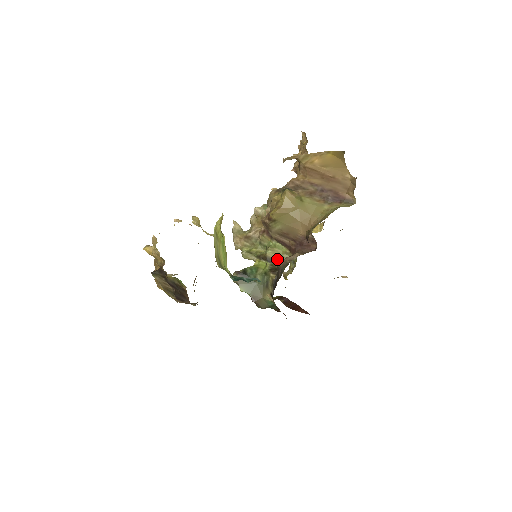
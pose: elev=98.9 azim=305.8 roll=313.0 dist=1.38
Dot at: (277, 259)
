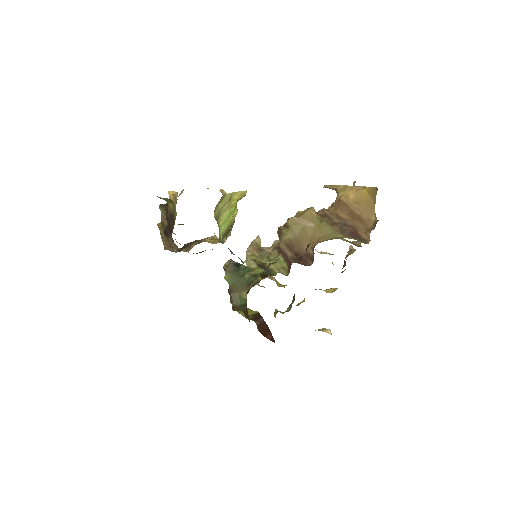
Dot at: (273, 270)
